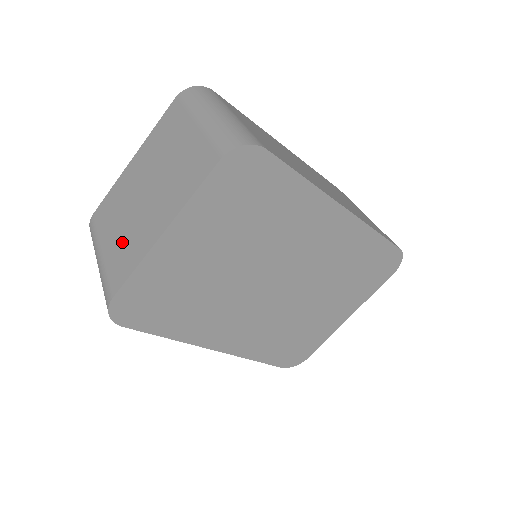
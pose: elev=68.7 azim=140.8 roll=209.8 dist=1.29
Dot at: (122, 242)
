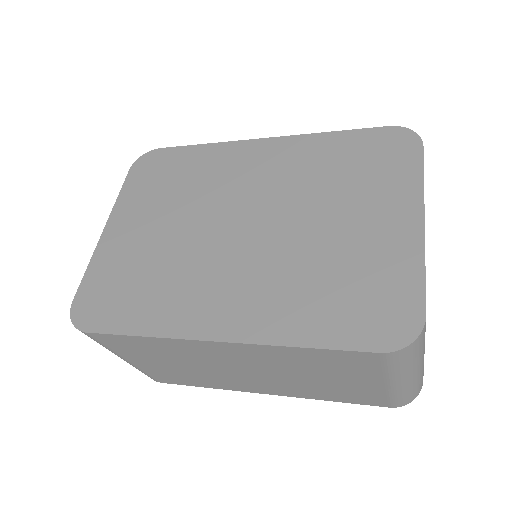
Dot at: occluded
